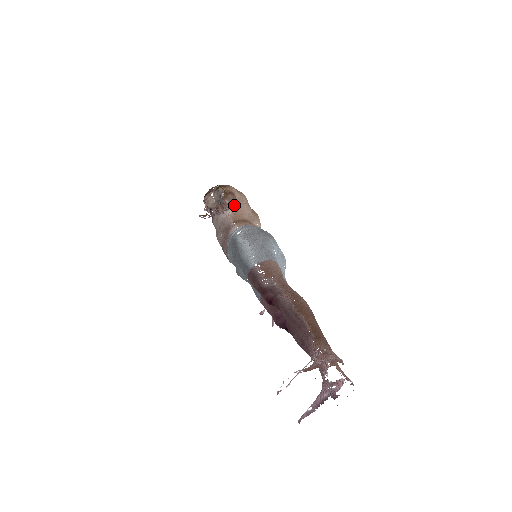
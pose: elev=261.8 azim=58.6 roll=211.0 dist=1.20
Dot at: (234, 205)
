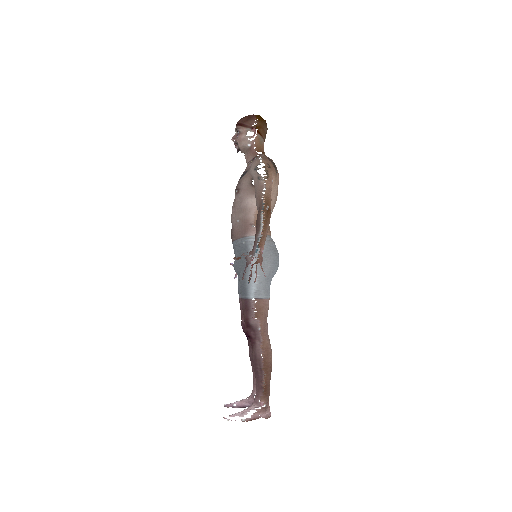
Dot at: occluded
